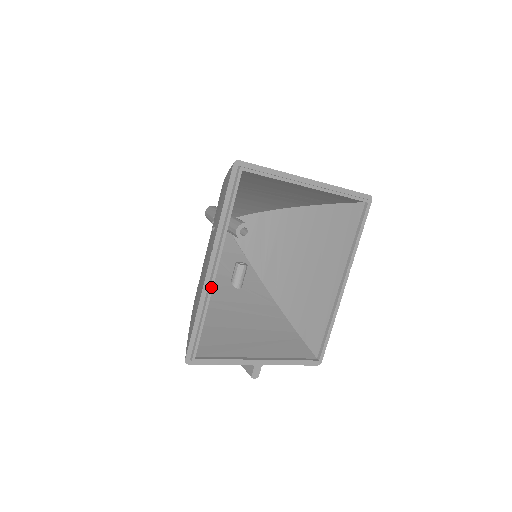
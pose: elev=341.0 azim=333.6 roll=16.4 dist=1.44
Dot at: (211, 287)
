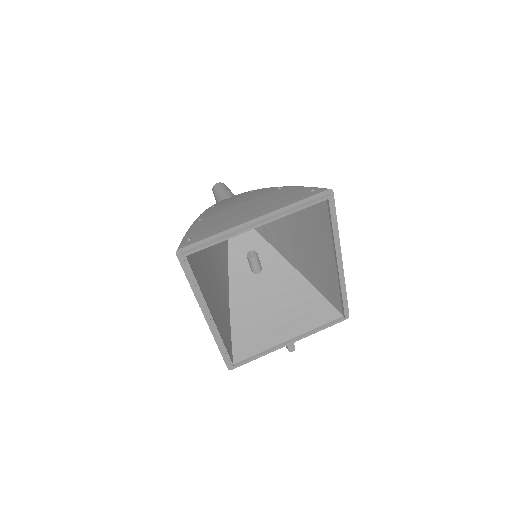
Dot at: (216, 329)
